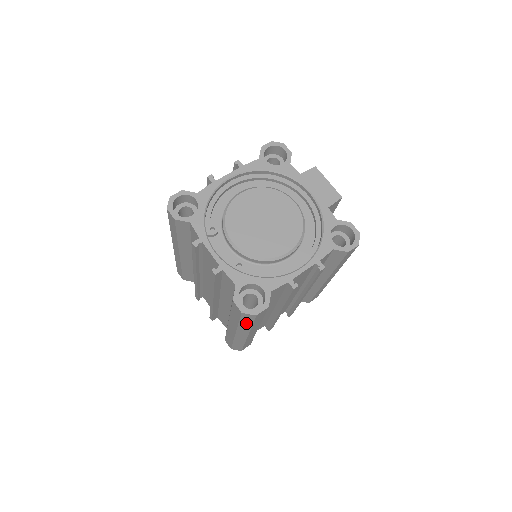
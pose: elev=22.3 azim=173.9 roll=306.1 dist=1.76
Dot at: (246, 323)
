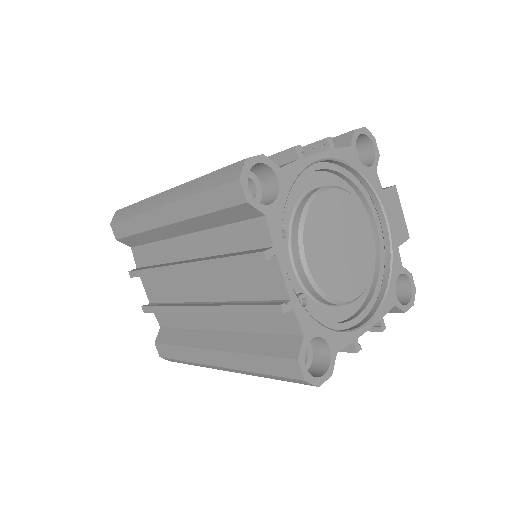
Dot at: (274, 377)
